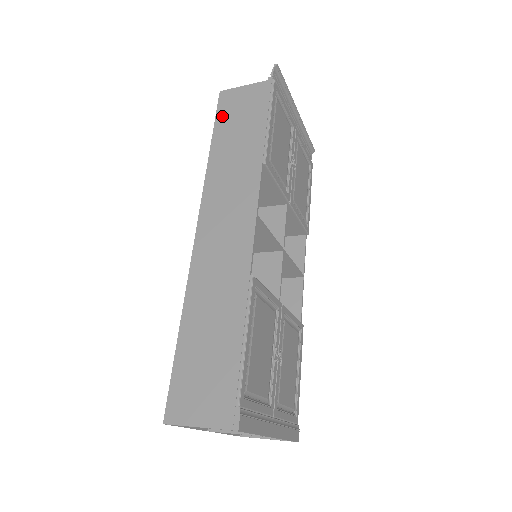
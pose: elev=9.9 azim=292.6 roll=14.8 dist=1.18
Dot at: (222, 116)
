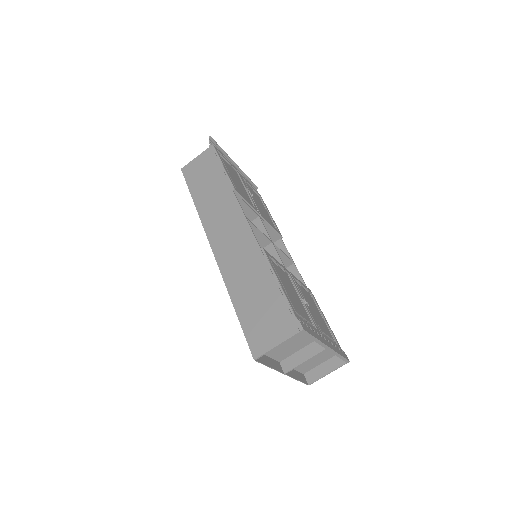
Dot at: (191, 180)
